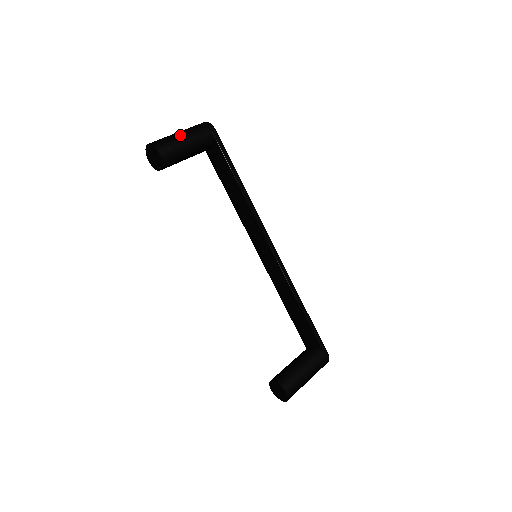
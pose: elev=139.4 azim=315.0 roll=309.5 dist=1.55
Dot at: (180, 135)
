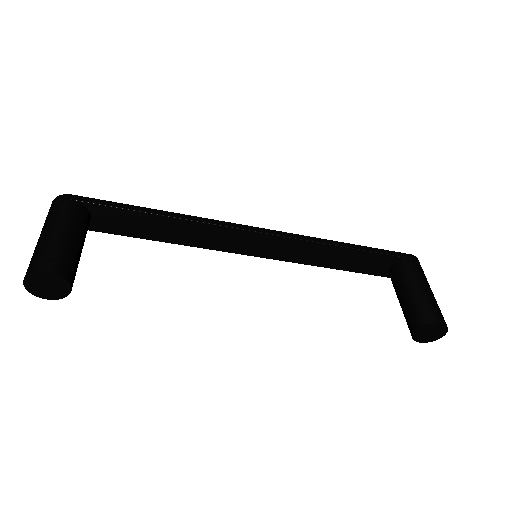
Dot at: (45, 235)
